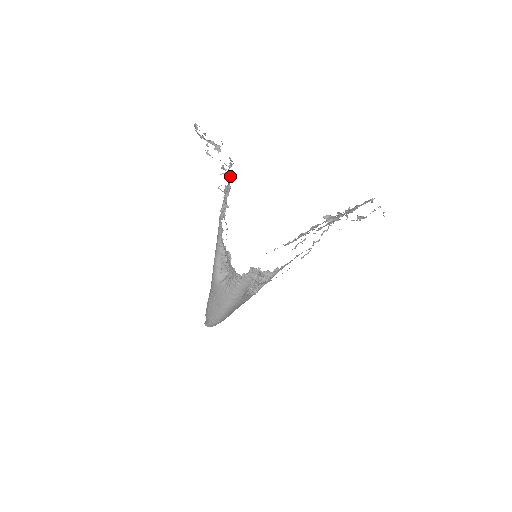
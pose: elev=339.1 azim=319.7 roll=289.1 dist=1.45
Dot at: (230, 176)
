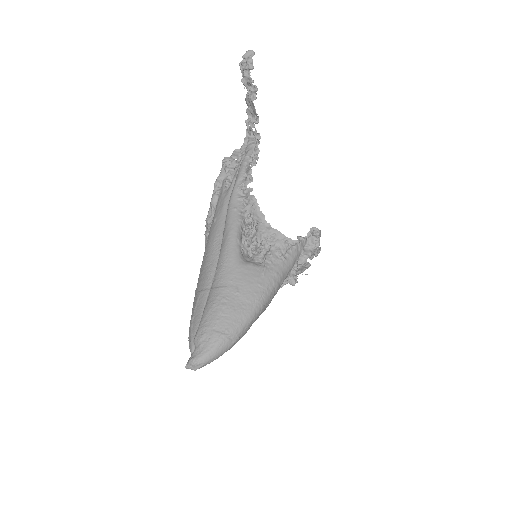
Dot at: (251, 136)
